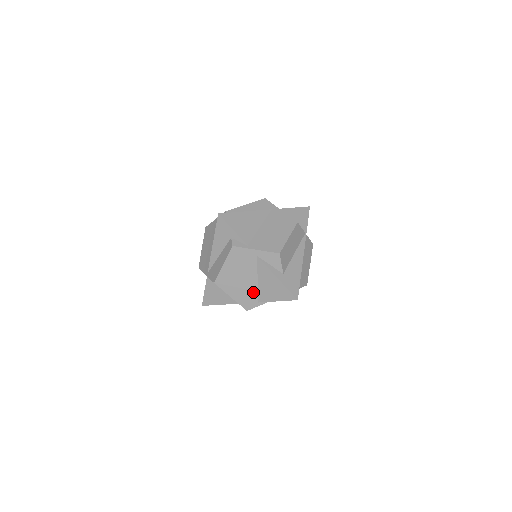
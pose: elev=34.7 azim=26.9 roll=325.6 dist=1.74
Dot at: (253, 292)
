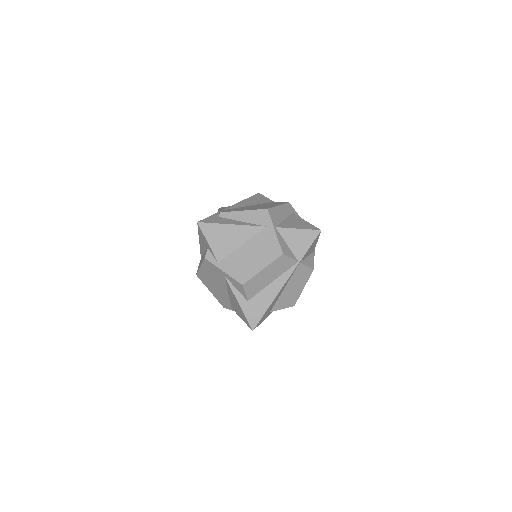
Dot at: (226, 298)
